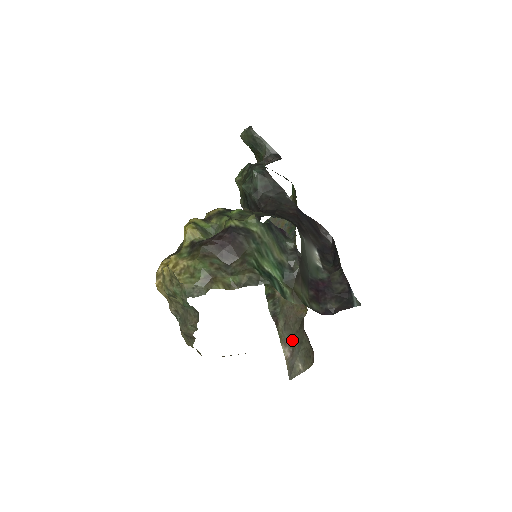
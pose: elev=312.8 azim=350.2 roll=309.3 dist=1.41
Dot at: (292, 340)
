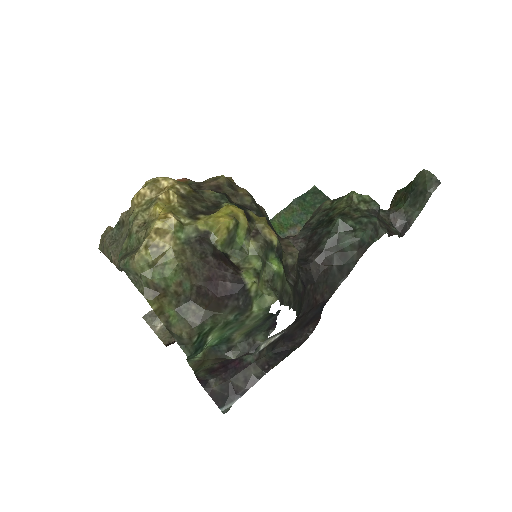
Dot at: occluded
